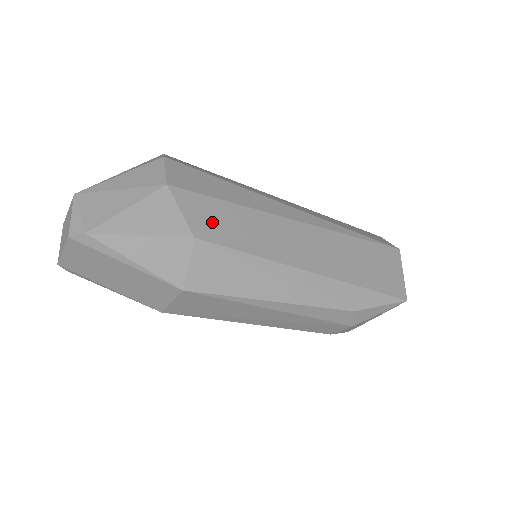
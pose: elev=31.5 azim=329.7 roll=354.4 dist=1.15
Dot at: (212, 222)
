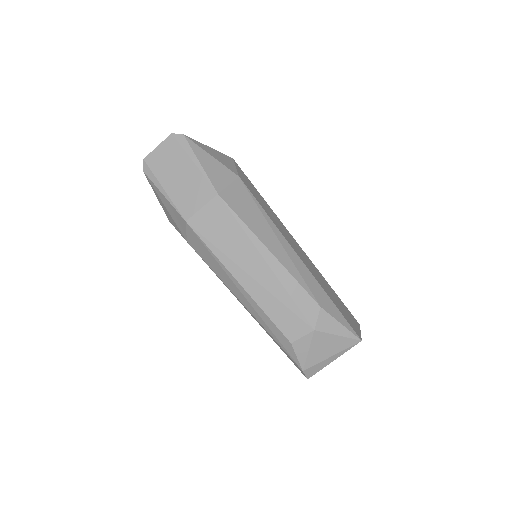
Dot at: (250, 186)
